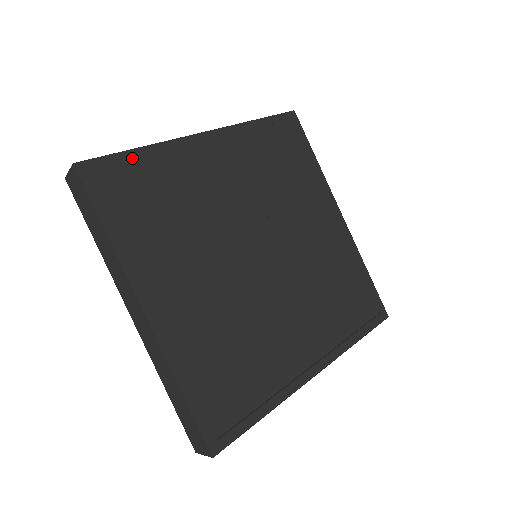
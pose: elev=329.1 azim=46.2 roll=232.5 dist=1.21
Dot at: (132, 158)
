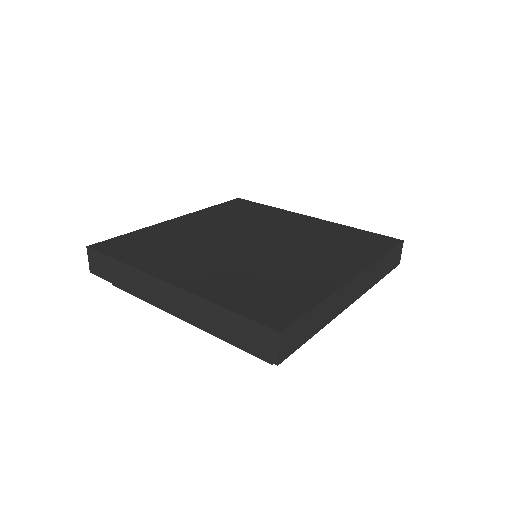
Dot at: (127, 236)
